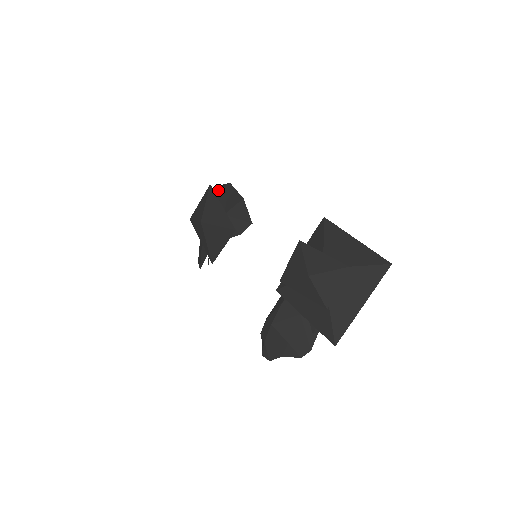
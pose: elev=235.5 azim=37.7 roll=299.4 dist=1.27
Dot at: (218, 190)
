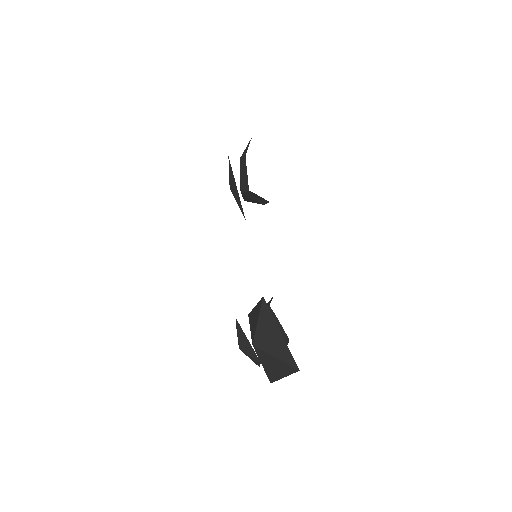
Dot at: (242, 154)
